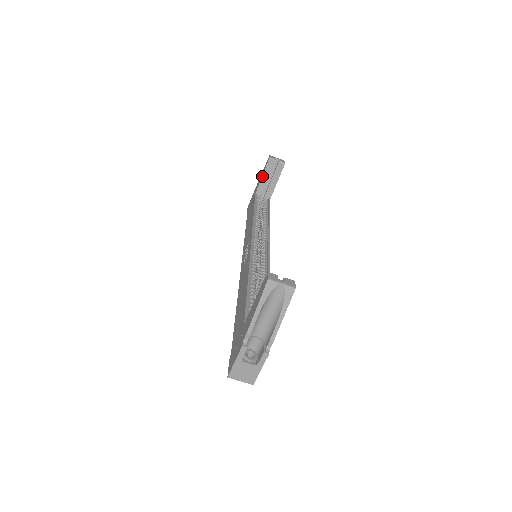
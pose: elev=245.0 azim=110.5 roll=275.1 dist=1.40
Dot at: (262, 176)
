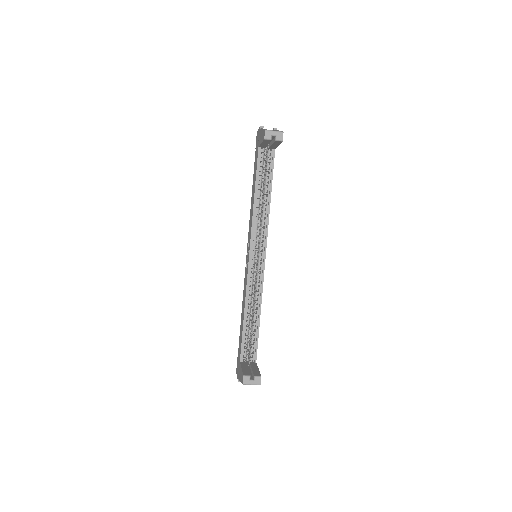
Dot at: (261, 143)
